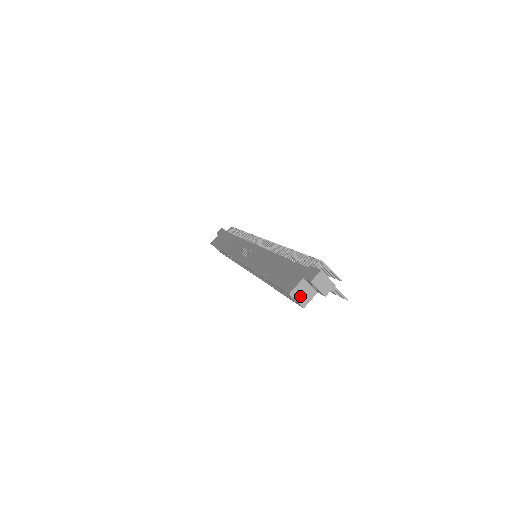
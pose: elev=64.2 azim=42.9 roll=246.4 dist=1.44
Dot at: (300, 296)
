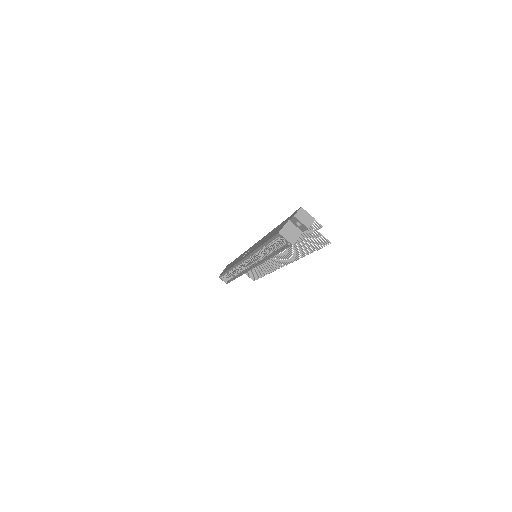
Dot at: (288, 235)
